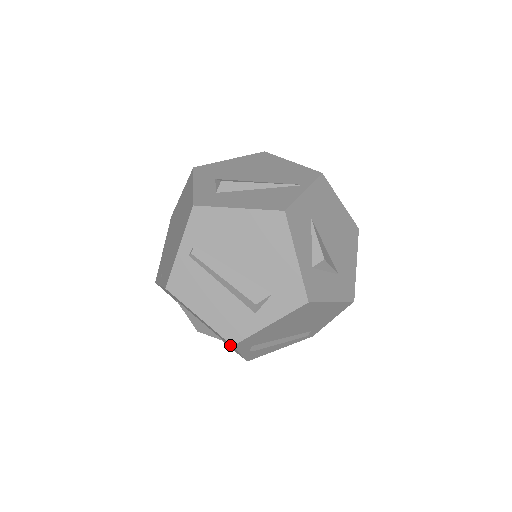
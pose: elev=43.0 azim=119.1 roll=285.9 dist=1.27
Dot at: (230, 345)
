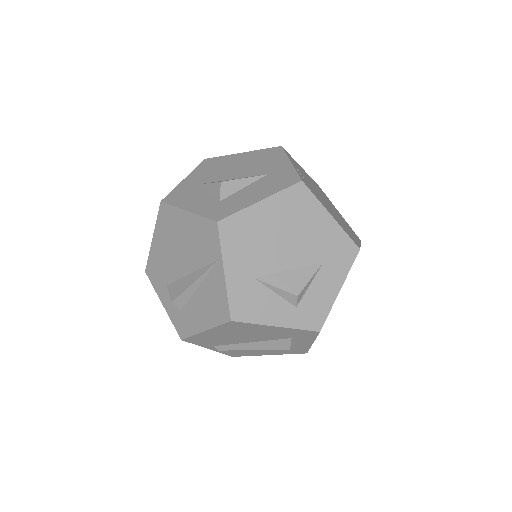
Dot at: occluded
